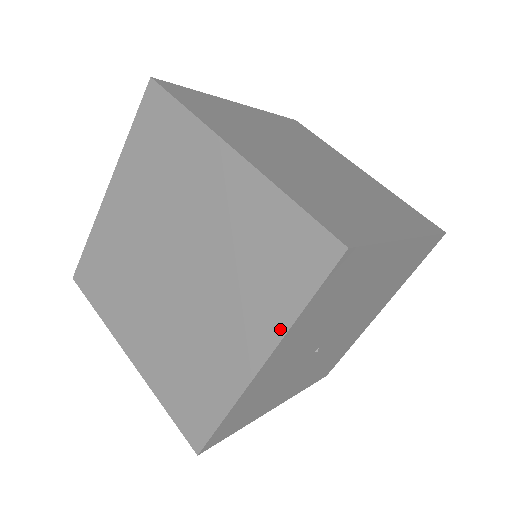
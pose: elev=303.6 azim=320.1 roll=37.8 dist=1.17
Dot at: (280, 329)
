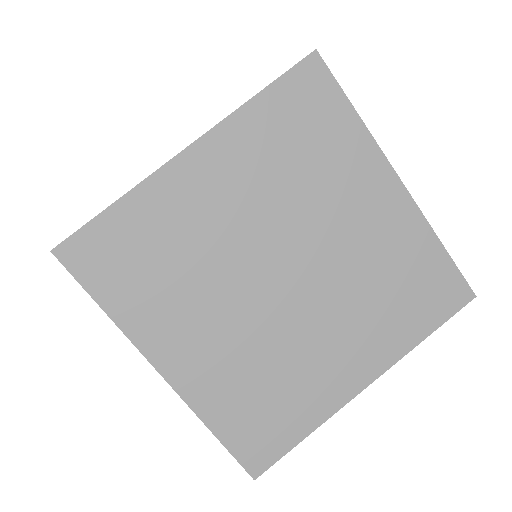
Dot at: occluded
